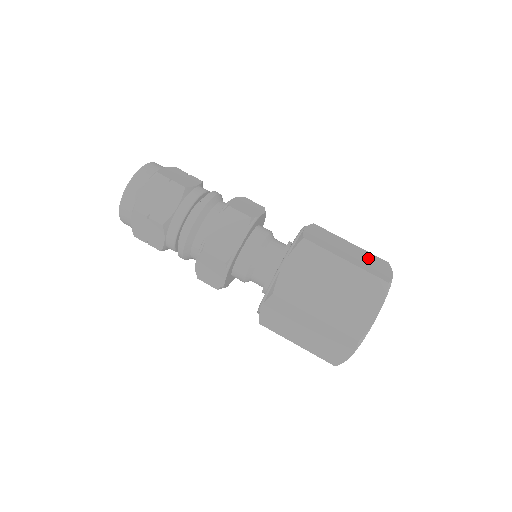
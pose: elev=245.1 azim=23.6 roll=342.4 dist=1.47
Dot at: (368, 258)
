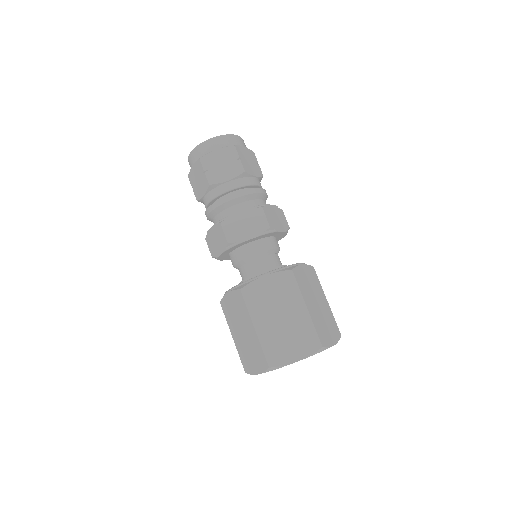
Dot at: (328, 320)
